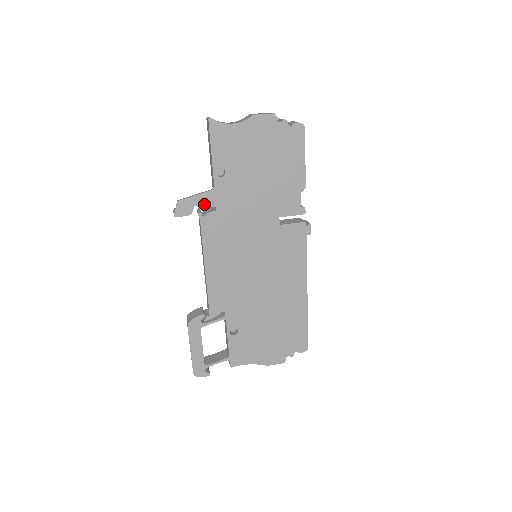
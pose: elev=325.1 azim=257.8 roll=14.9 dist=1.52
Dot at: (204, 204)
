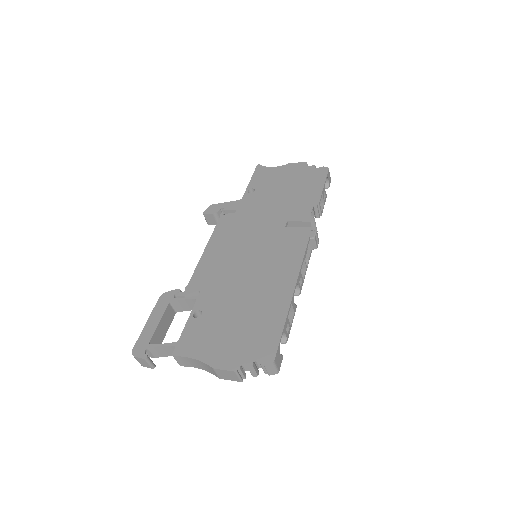
Dot at: (229, 208)
